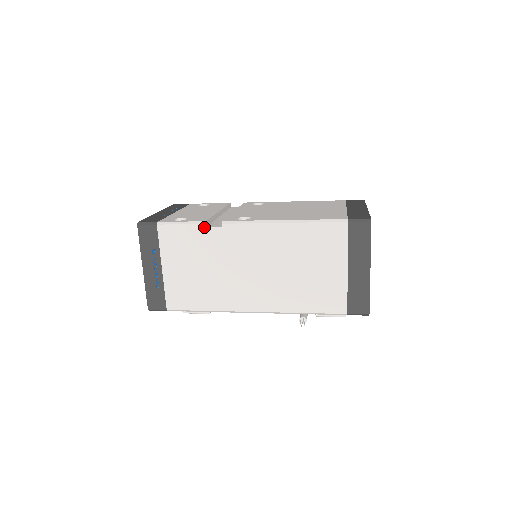
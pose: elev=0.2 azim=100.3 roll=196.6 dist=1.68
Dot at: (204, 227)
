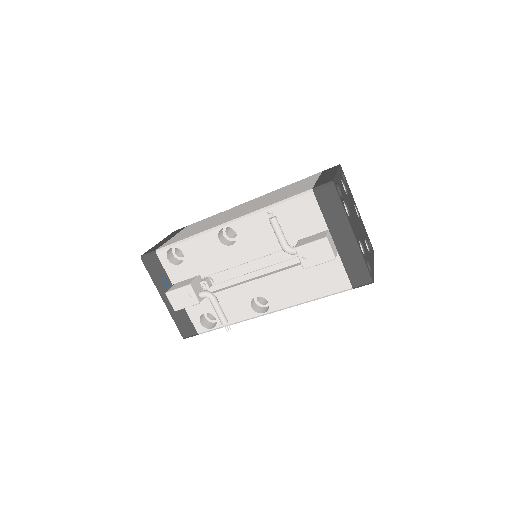
Dot at: occluded
